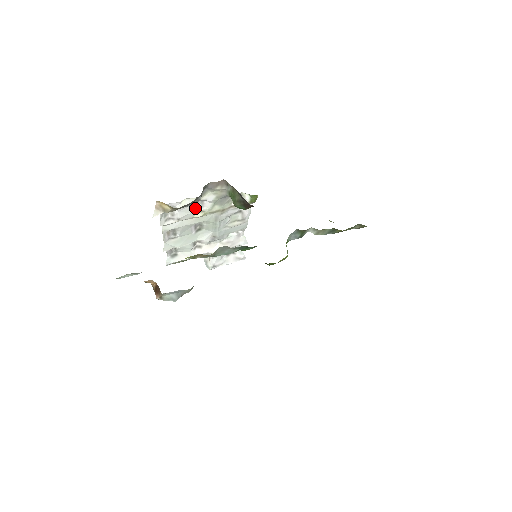
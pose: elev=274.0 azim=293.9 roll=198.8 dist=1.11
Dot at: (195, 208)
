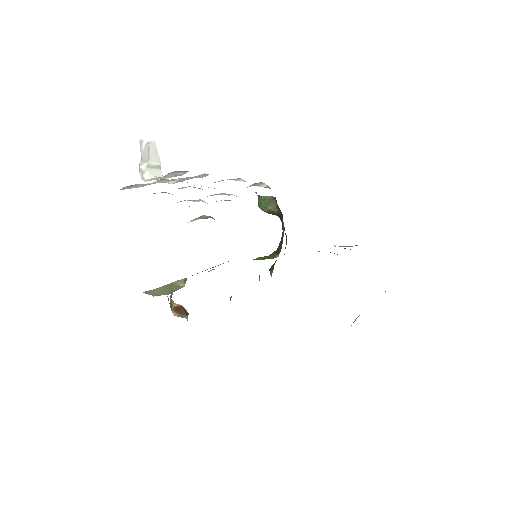
Dot at: occluded
